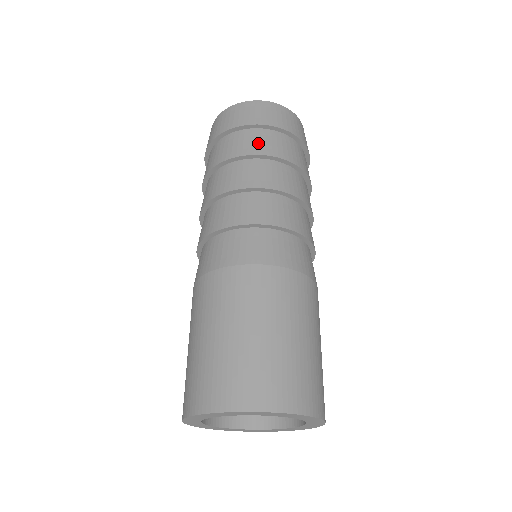
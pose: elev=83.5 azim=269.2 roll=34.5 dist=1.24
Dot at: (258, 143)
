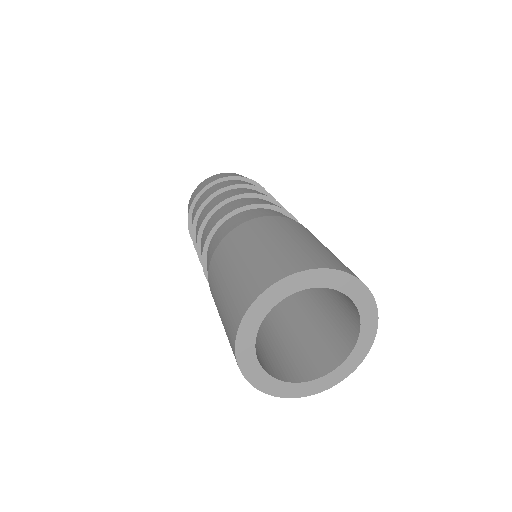
Dot at: (220, 186)
